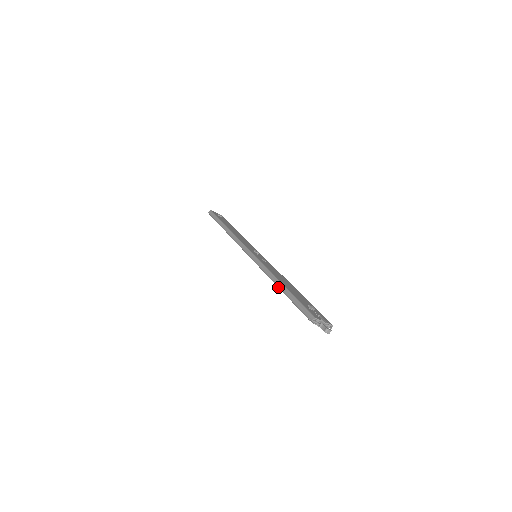
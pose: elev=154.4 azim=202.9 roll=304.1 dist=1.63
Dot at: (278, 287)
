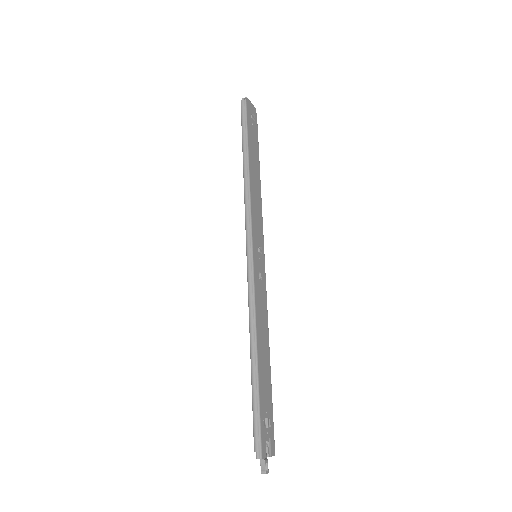
Dot at: occluded
